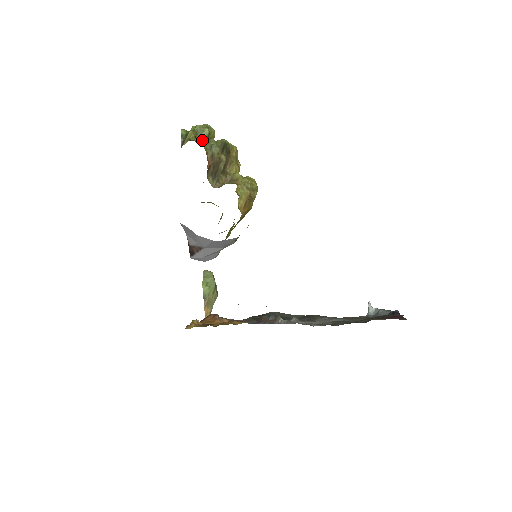
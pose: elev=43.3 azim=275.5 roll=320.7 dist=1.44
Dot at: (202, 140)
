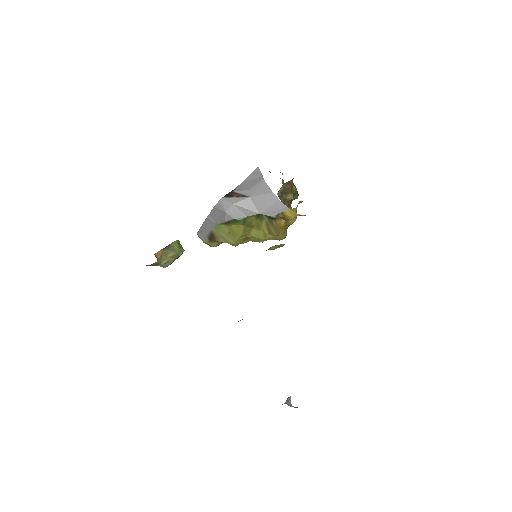
Dot at: occluded
